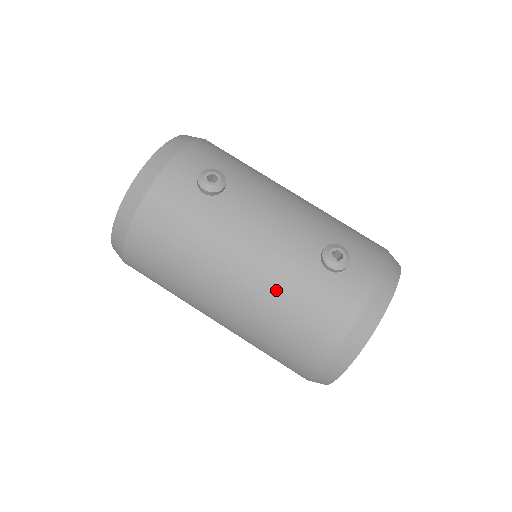
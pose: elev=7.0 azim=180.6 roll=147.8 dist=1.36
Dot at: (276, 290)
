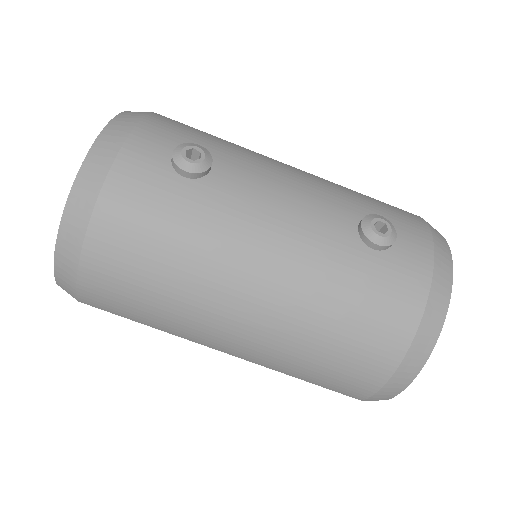
Dot at: (314, 290)
